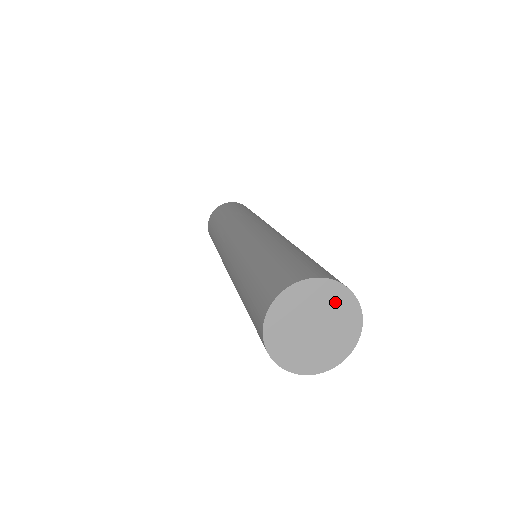
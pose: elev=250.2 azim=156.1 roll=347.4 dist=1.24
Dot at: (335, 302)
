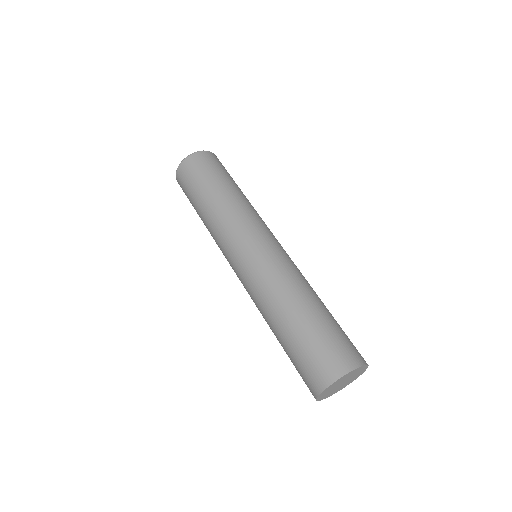
Dot at: (357, 371)
